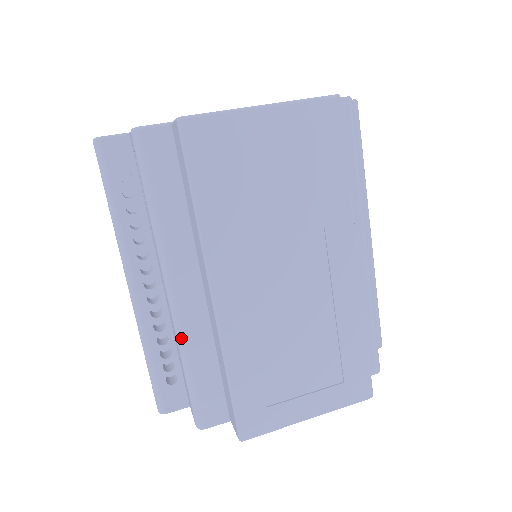
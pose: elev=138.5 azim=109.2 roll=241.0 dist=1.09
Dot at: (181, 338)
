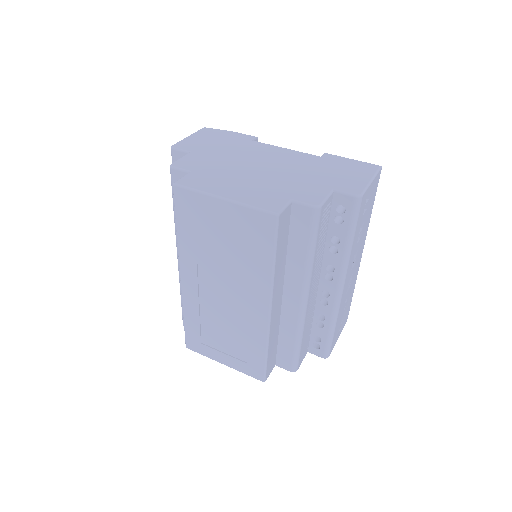
Dot at: occluded
